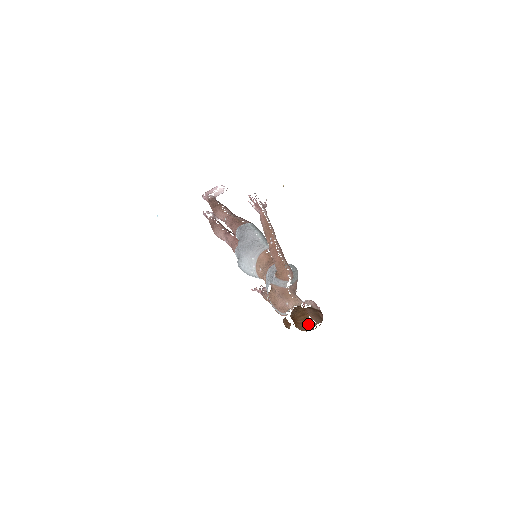
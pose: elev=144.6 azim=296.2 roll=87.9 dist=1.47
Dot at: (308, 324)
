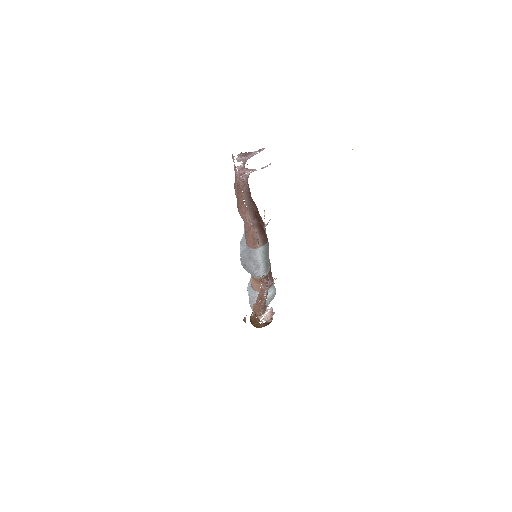
Dot at: occluded
